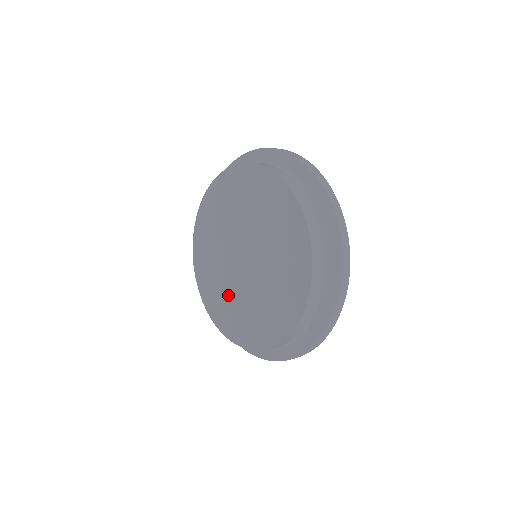
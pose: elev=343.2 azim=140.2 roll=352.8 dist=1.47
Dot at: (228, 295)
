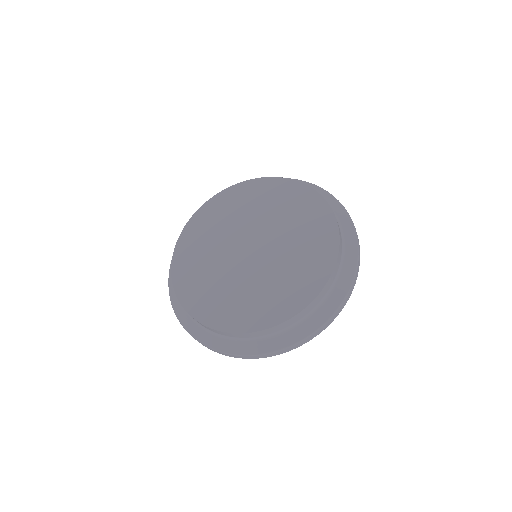
Dot at: (222, 285)
